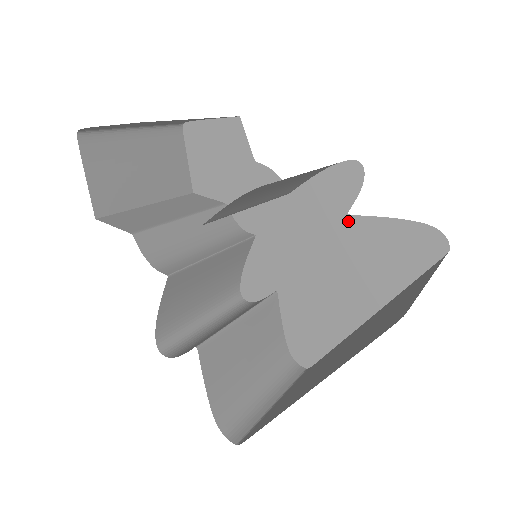
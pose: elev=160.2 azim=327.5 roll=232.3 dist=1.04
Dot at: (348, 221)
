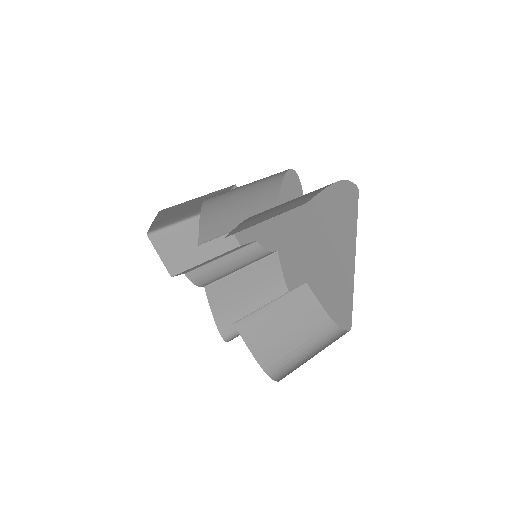
Dot at: (307, 208)
